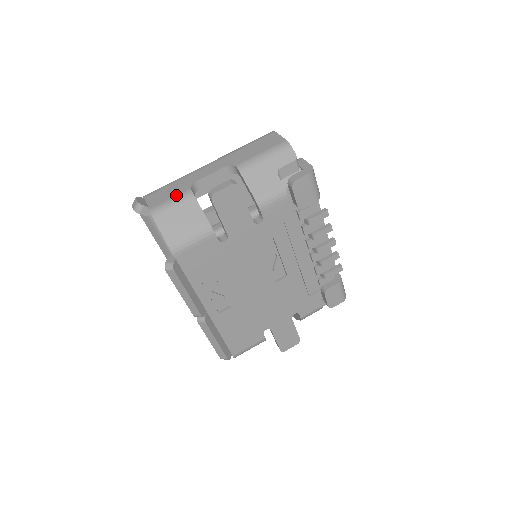
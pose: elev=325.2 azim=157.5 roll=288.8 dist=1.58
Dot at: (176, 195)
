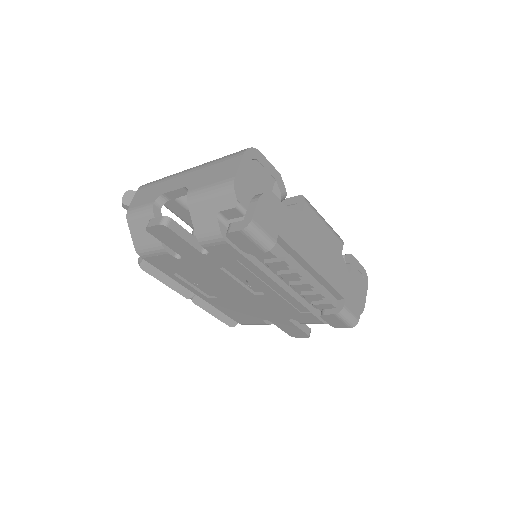
Dot at: (145, 204)
